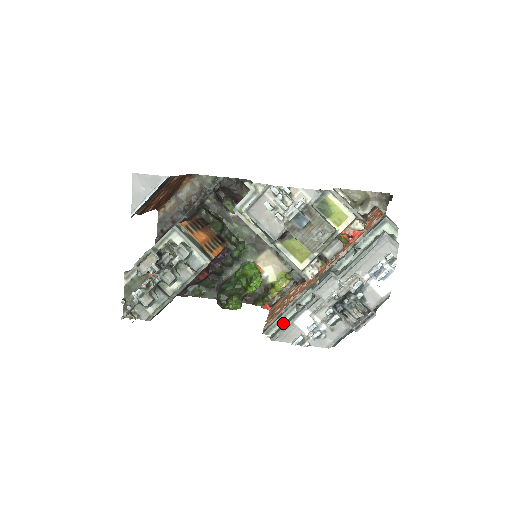
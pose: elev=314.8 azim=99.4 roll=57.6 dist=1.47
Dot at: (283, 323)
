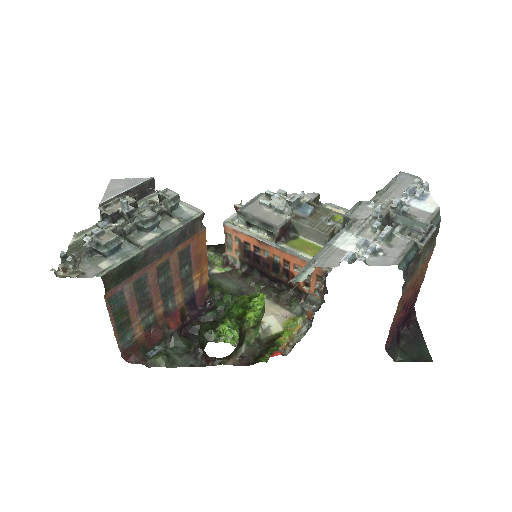
Dot at: occluded
